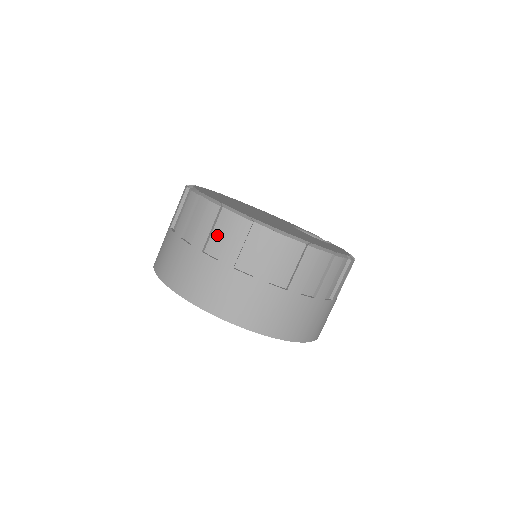
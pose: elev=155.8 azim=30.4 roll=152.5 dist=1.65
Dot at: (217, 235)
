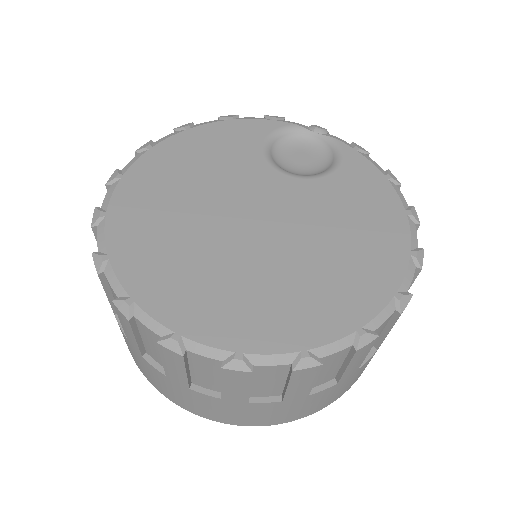
Dot at: (262, 385)
